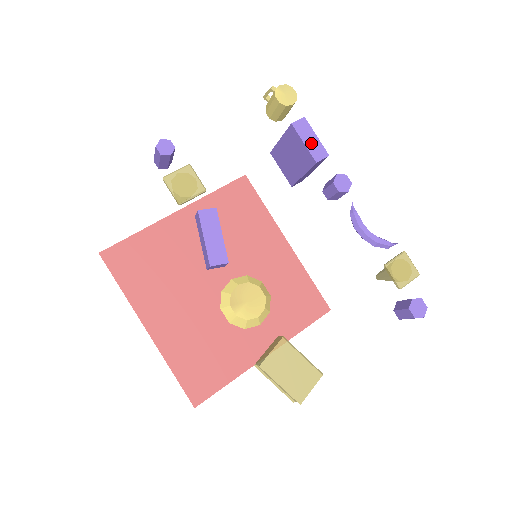
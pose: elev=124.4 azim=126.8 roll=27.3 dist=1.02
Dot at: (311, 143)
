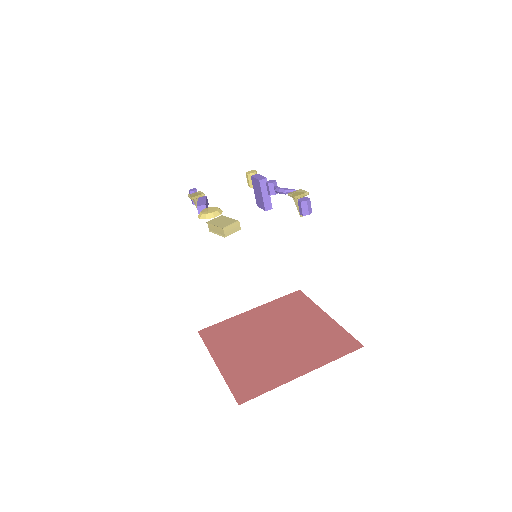
Dot at: (259, 177)
